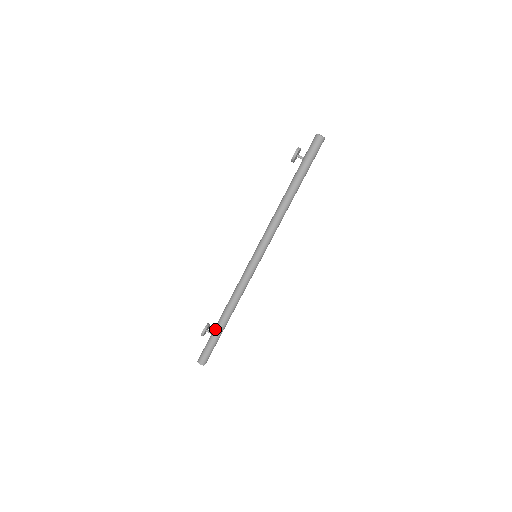
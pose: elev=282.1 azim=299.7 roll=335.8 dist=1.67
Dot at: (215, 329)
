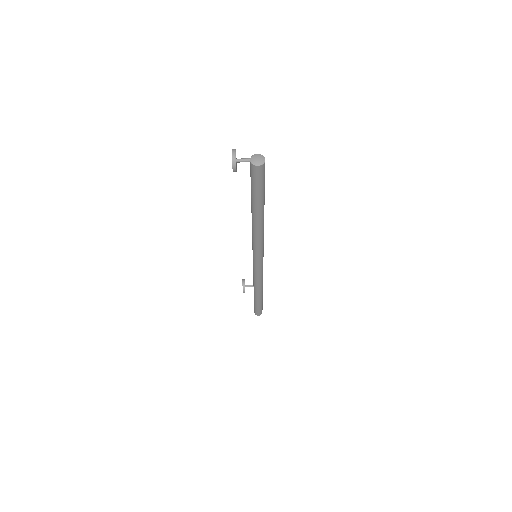
Dot at: (255, 301)
